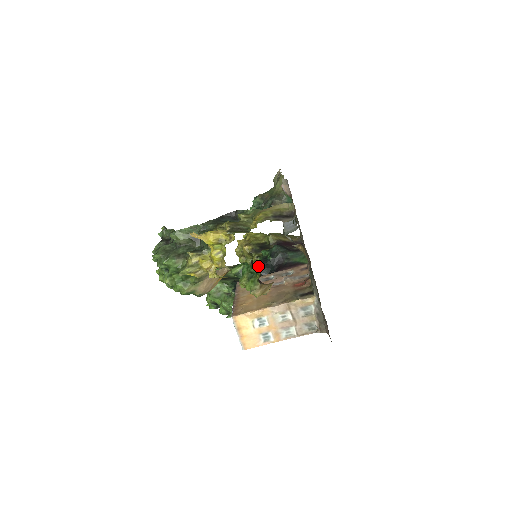
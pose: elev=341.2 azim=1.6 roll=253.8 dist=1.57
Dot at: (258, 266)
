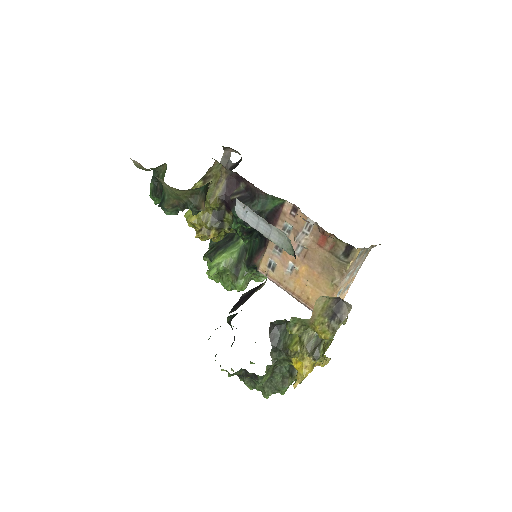
Dot at: (246, 239)
